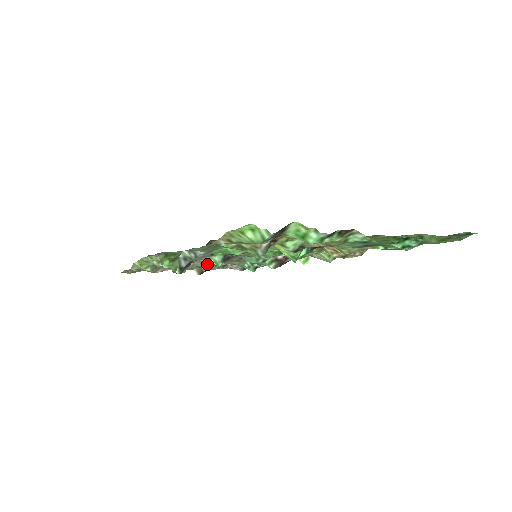
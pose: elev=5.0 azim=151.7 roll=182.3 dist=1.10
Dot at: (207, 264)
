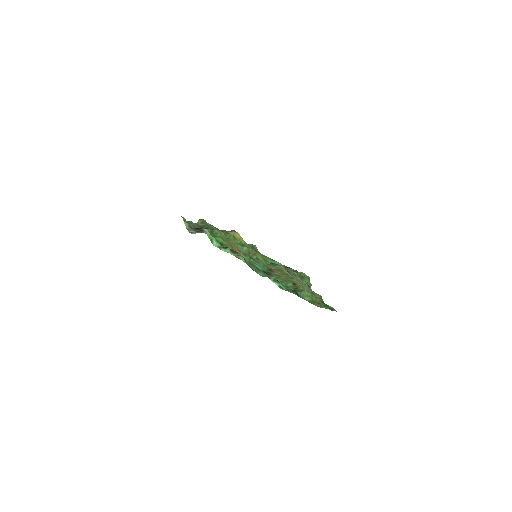
Dot at: occluded
